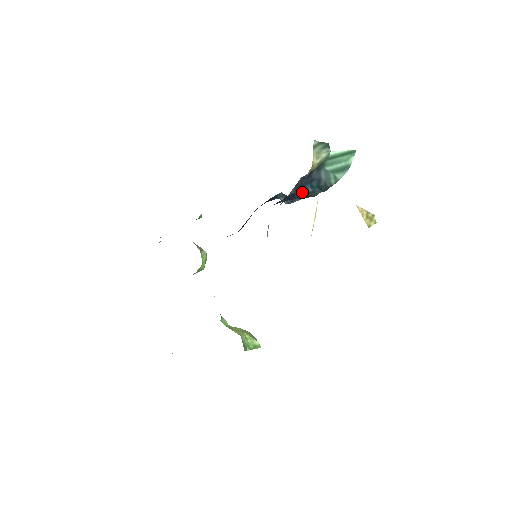
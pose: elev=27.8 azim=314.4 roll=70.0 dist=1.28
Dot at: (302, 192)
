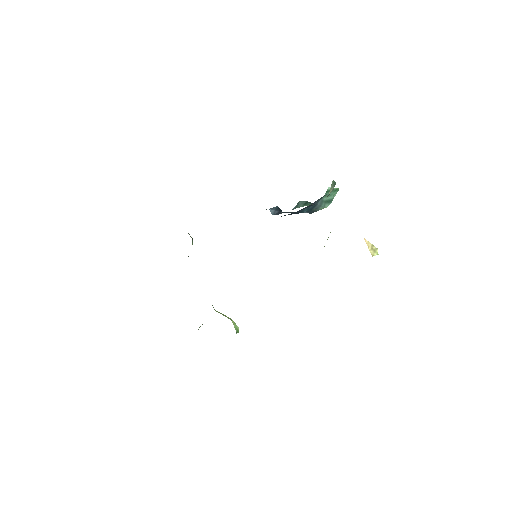
Dot at: (300, 212)
